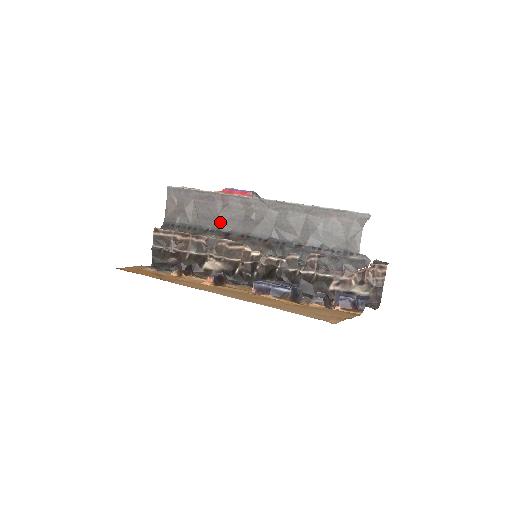
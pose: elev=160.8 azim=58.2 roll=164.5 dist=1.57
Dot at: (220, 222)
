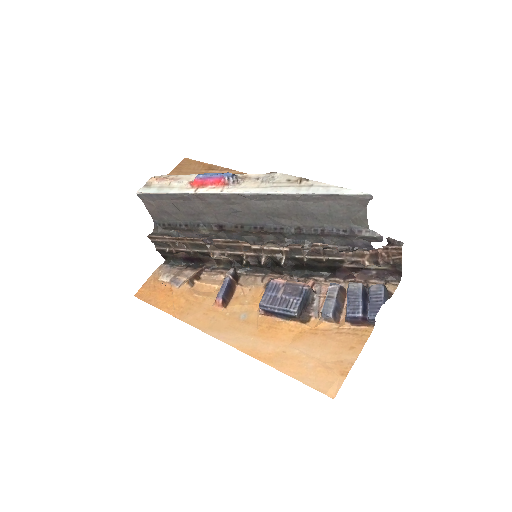
Dot at: (207, 217)
